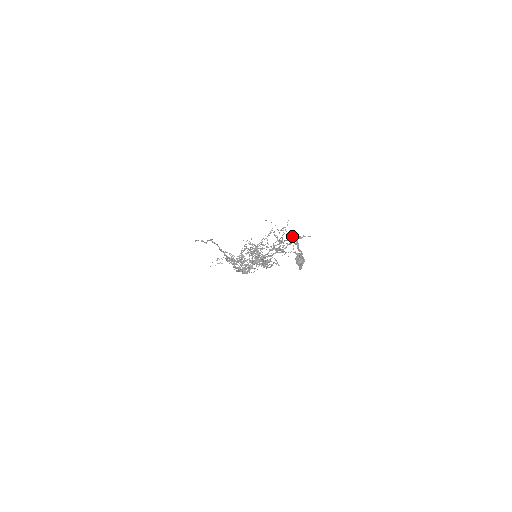
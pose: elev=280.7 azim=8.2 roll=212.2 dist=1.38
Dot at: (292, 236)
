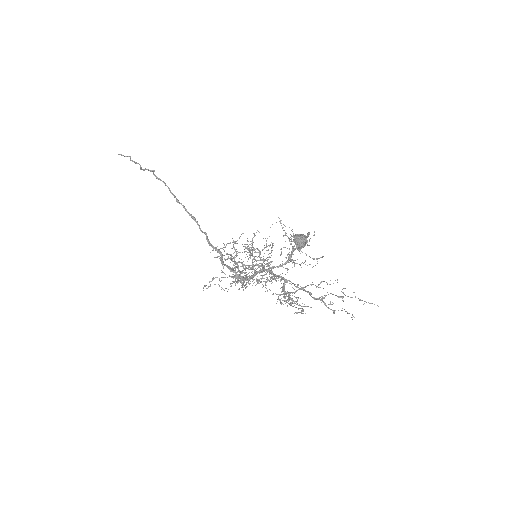
Dot at: (322, 257)
